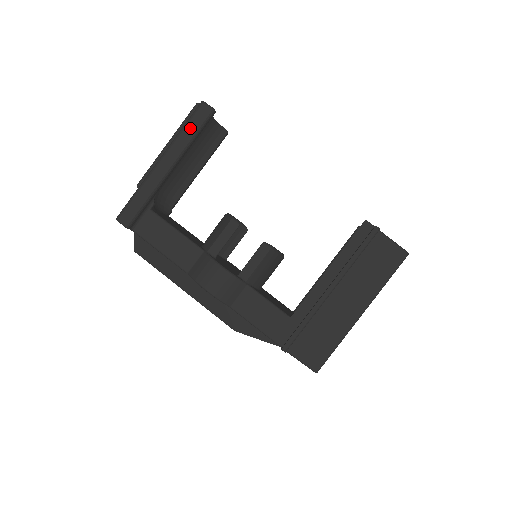
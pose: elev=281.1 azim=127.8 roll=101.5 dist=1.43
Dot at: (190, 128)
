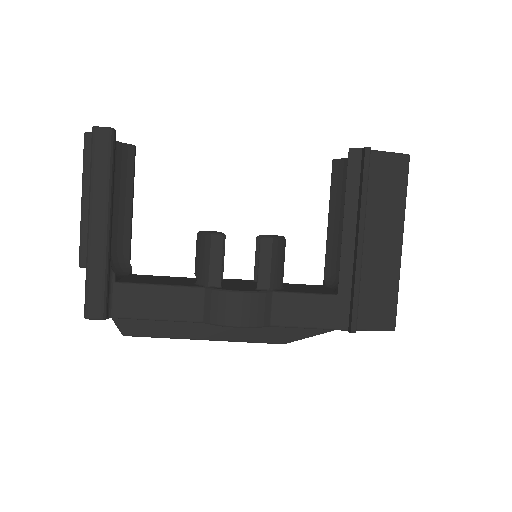
Dot at: (100, 166)
